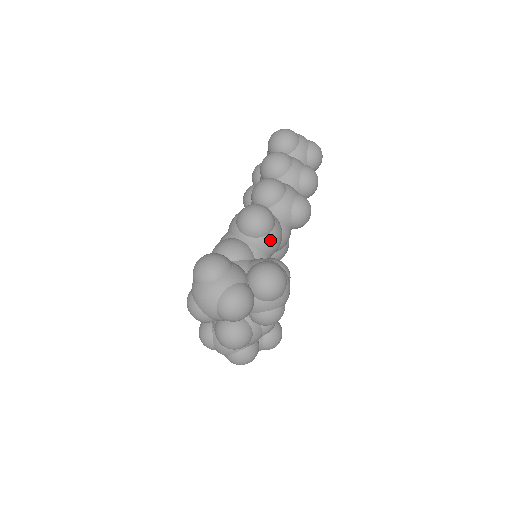
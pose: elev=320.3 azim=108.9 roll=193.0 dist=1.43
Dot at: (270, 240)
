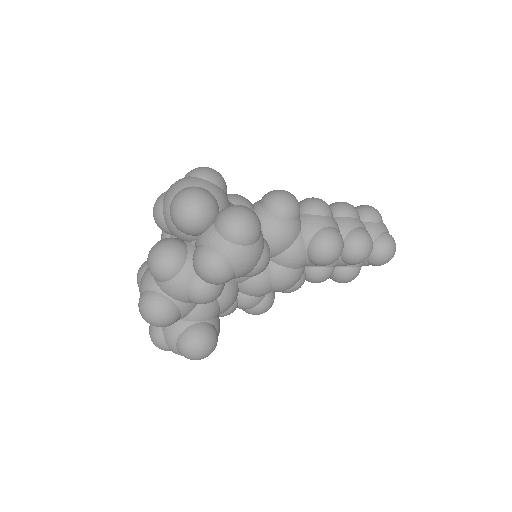
Dot at: (277, 224)
